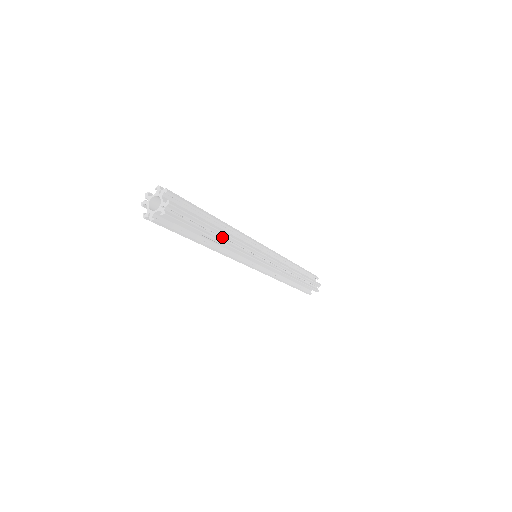
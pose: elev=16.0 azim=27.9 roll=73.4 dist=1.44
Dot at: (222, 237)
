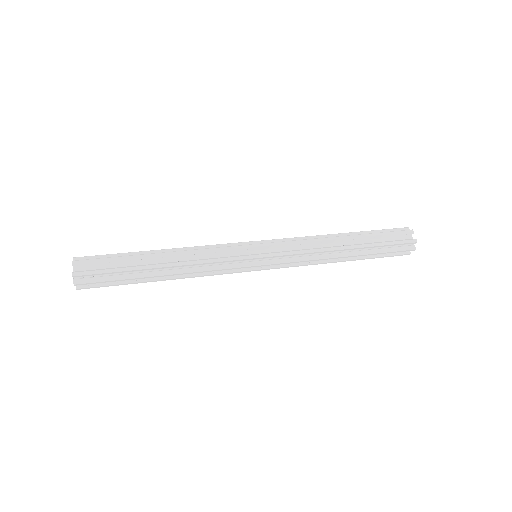
Dot at: occluded
